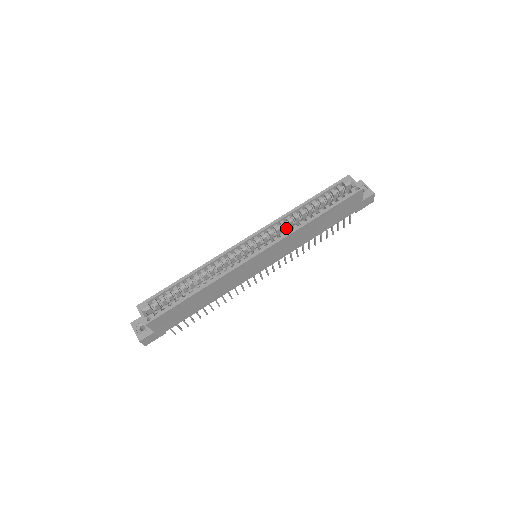
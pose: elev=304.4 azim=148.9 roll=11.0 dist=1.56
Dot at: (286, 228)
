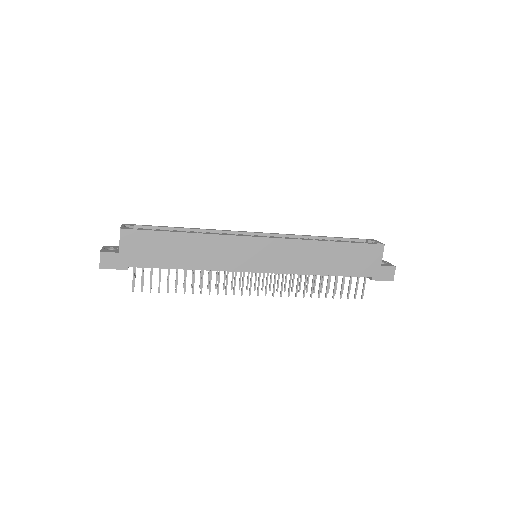
Dot at: occluded
